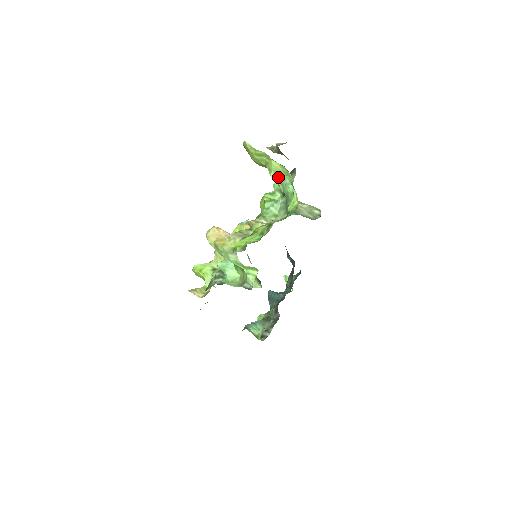
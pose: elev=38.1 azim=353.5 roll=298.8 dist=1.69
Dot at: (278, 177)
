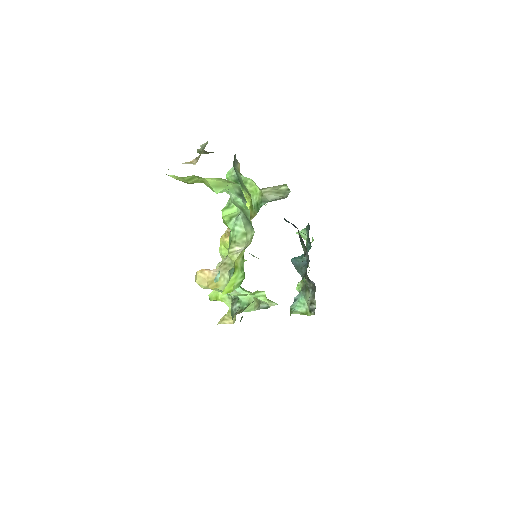
Dot at: (222, 190)
